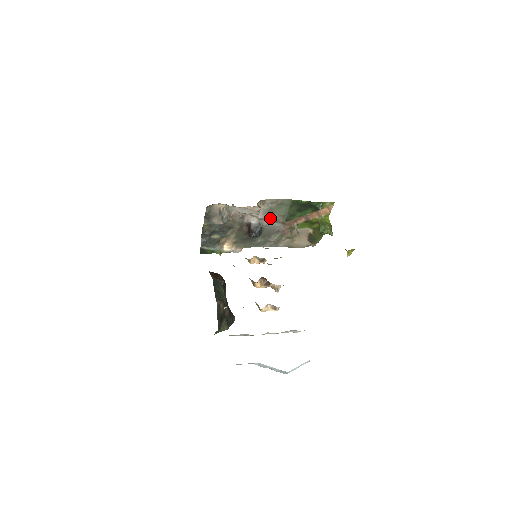
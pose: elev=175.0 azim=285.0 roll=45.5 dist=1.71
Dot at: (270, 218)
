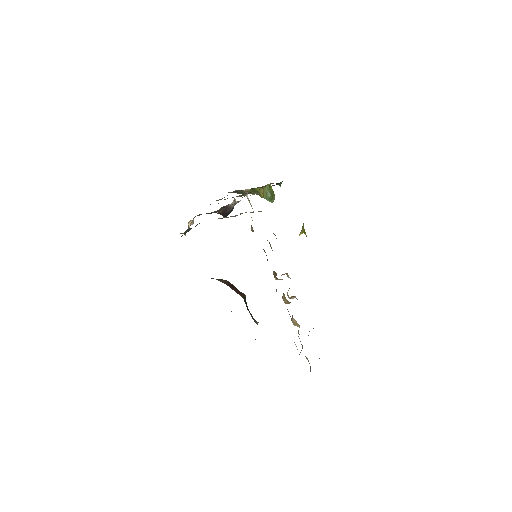
Dot at: occluded
